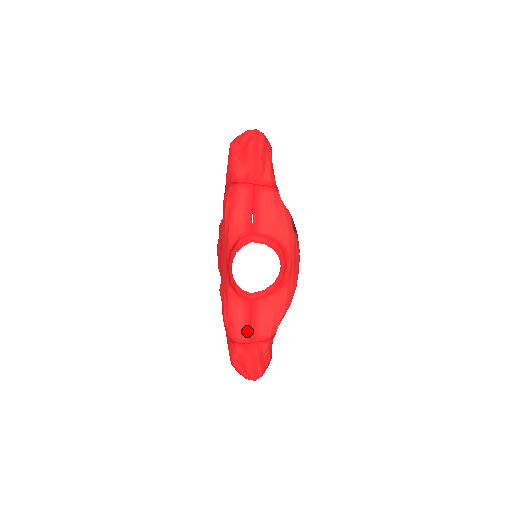
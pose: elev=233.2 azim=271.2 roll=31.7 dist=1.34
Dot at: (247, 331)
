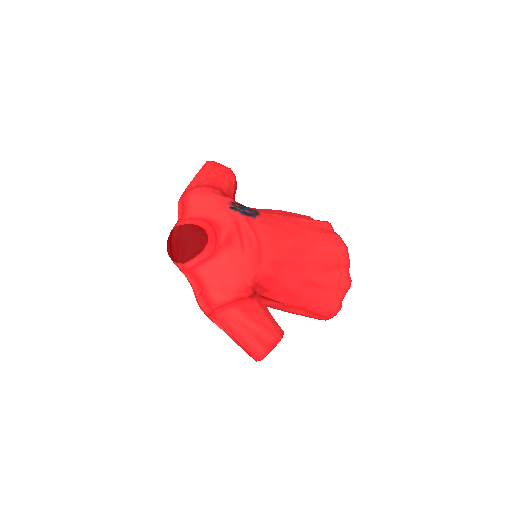
Dot at: (203, 300)
